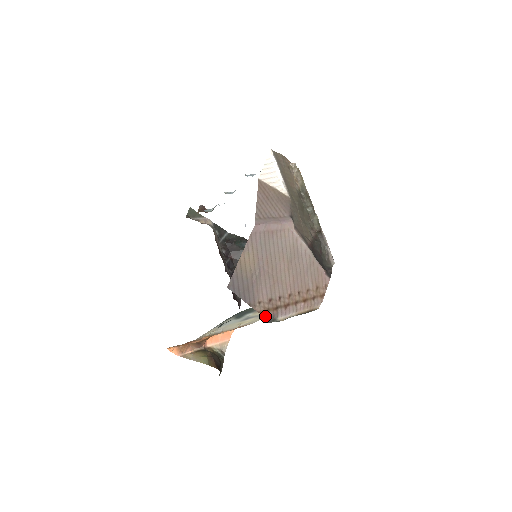
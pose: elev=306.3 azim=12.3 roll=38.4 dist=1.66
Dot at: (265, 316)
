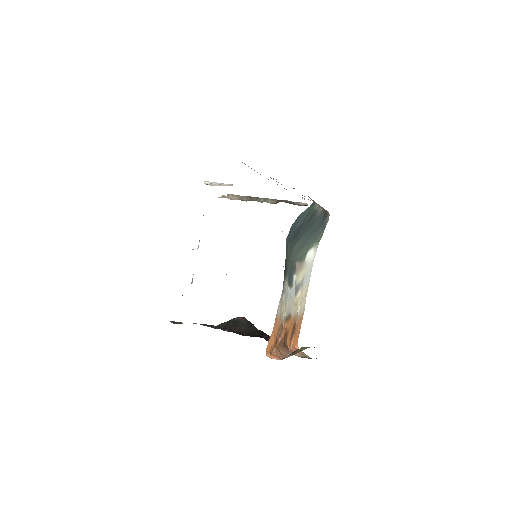
Dot at: occluded
